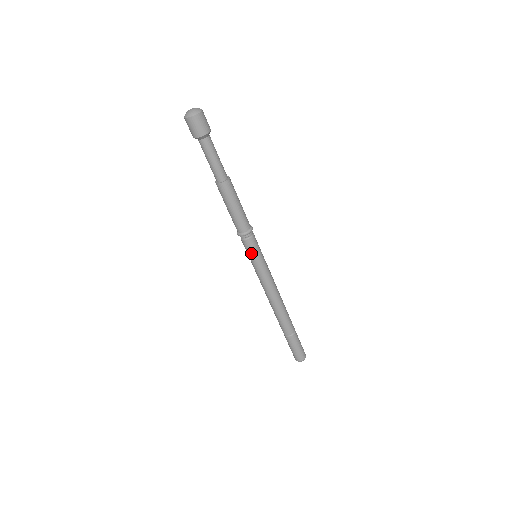
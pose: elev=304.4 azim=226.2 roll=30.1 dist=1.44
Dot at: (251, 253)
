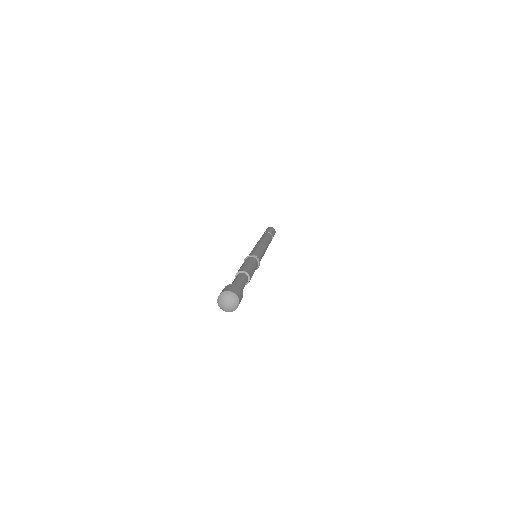
Dot at: occluded
